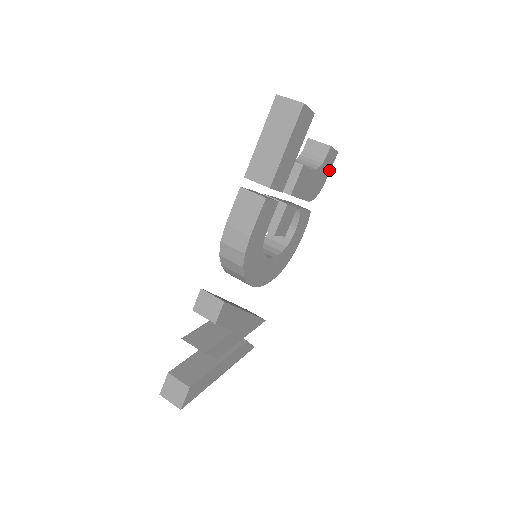
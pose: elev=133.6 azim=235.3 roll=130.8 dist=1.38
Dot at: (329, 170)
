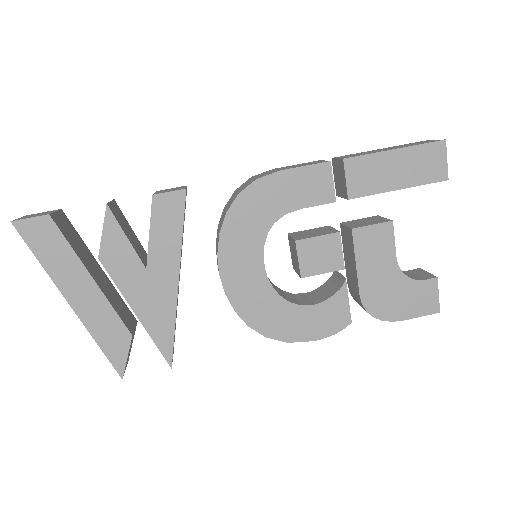
Dot at: (413, 314)
